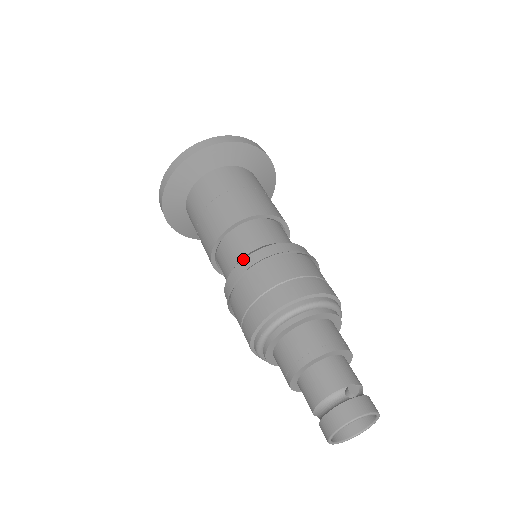
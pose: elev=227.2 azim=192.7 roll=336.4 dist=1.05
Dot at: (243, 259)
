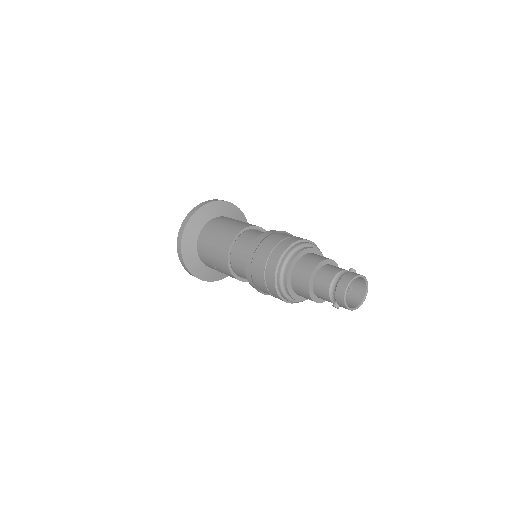
Dot at: (264, 232)
